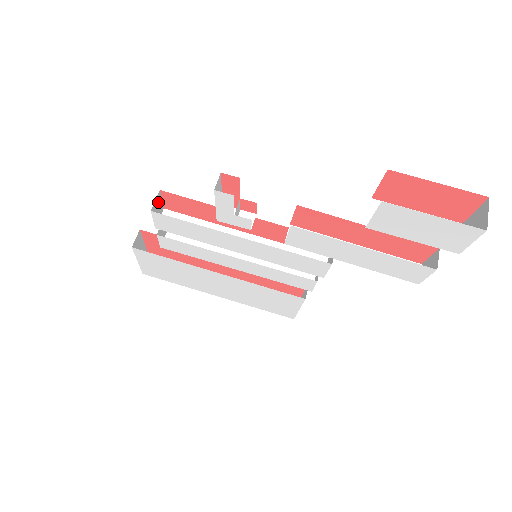
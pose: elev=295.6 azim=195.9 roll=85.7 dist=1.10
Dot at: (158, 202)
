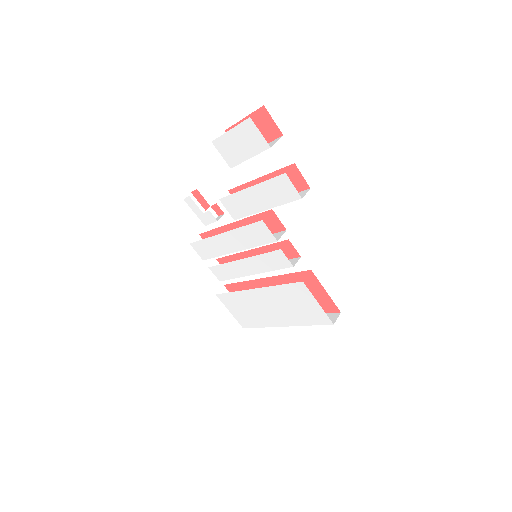
Dot at: occluded
